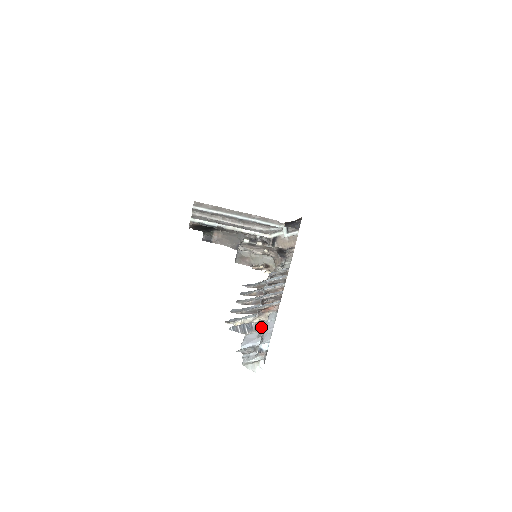
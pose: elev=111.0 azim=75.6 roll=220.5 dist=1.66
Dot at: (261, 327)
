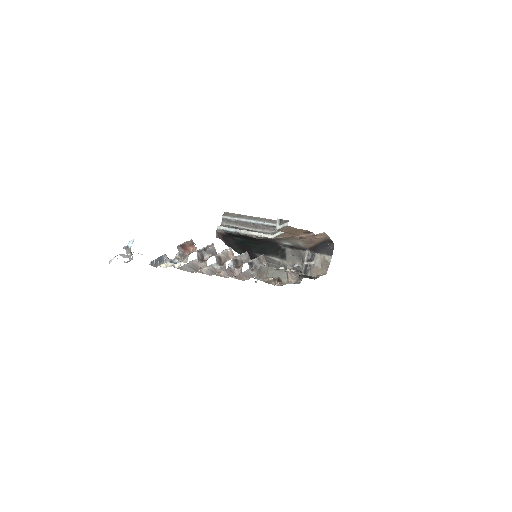
Dot at: (172, 262)
